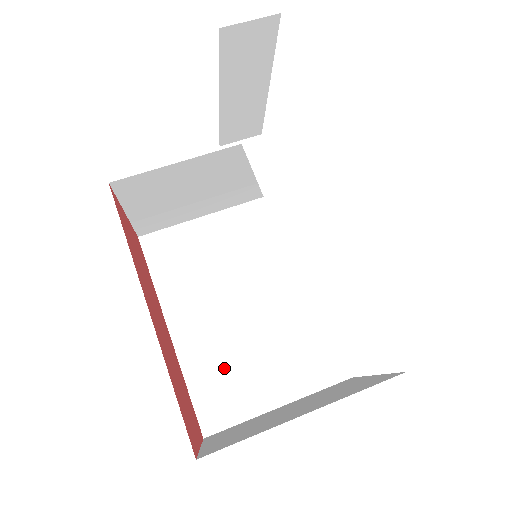
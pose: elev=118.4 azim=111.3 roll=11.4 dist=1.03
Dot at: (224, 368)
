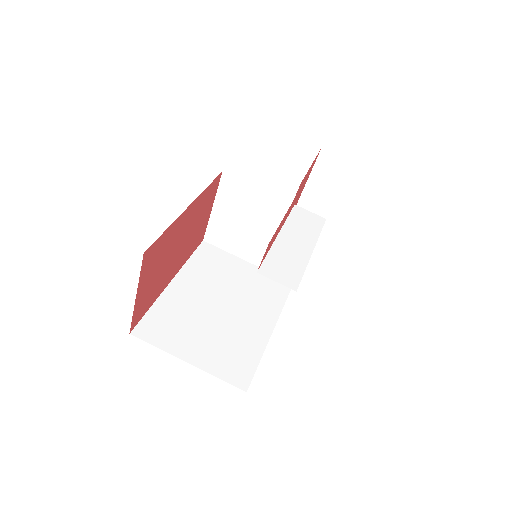
Dot at: (179, 318)
